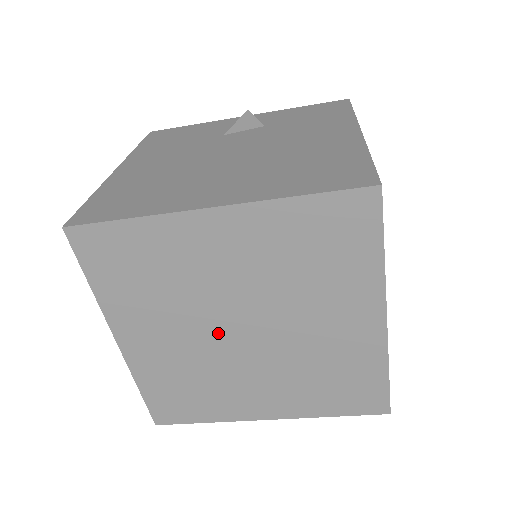
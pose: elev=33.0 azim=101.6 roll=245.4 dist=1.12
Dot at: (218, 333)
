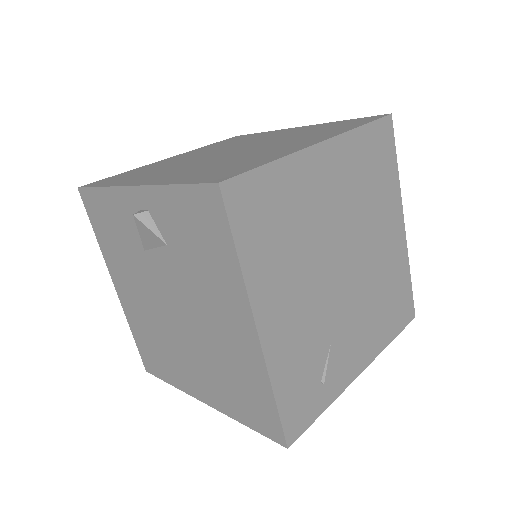
Dot at: occluded
